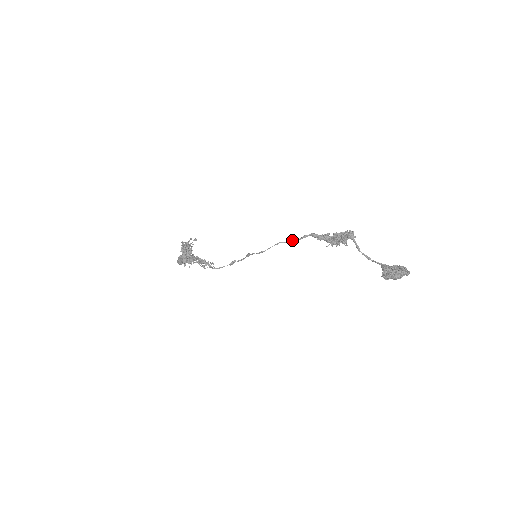
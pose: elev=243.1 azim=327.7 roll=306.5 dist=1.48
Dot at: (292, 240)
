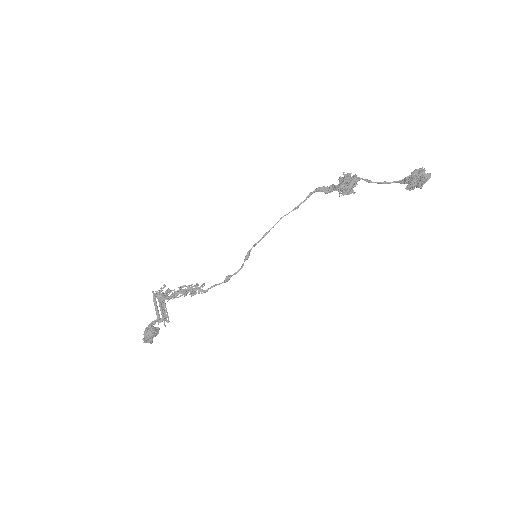
Dot at: (297, 206)
